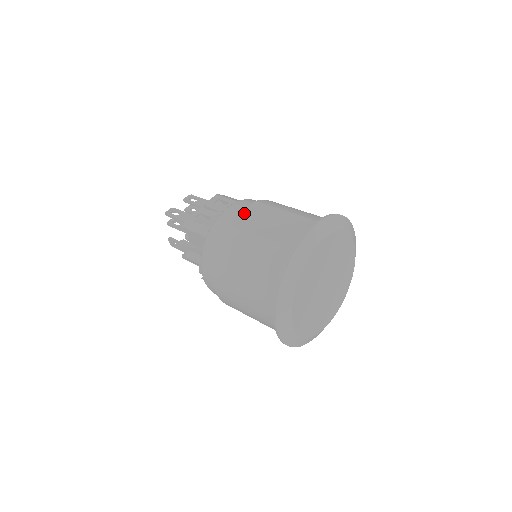
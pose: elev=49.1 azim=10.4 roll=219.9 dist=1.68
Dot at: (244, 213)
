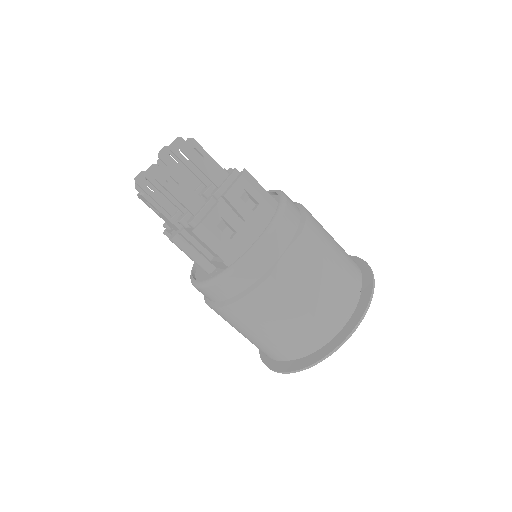
Dot at: (288, 258)
